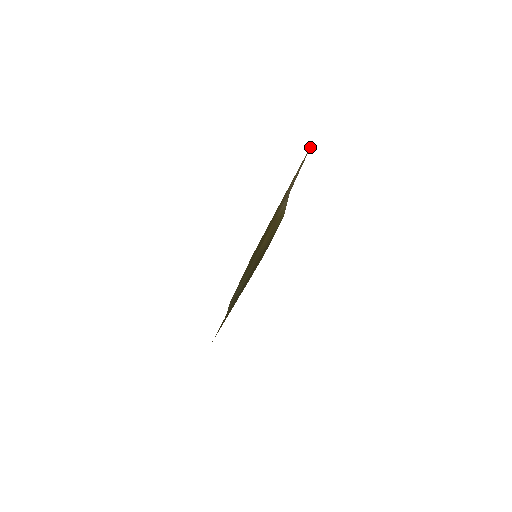
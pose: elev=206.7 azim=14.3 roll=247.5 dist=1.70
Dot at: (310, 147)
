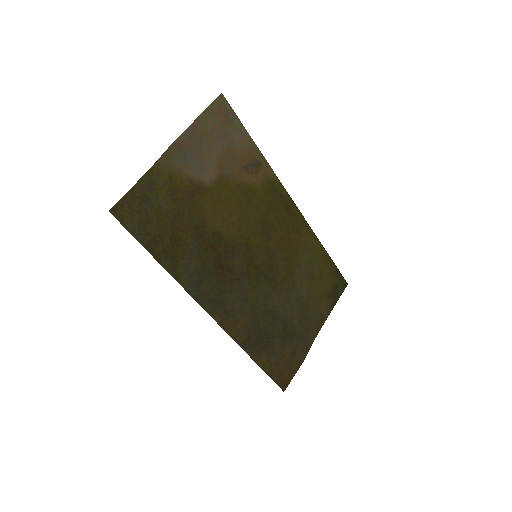
Dot at: (214, 103)
